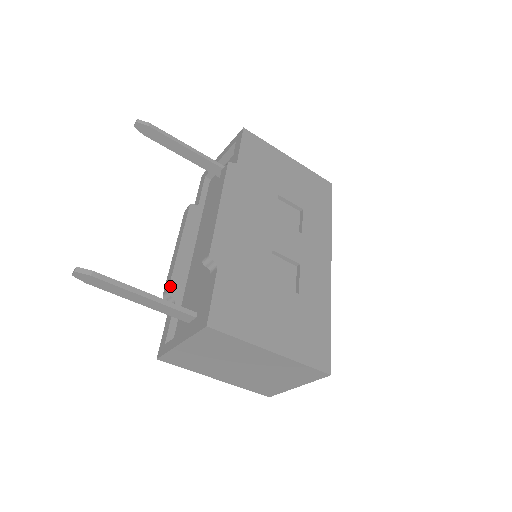
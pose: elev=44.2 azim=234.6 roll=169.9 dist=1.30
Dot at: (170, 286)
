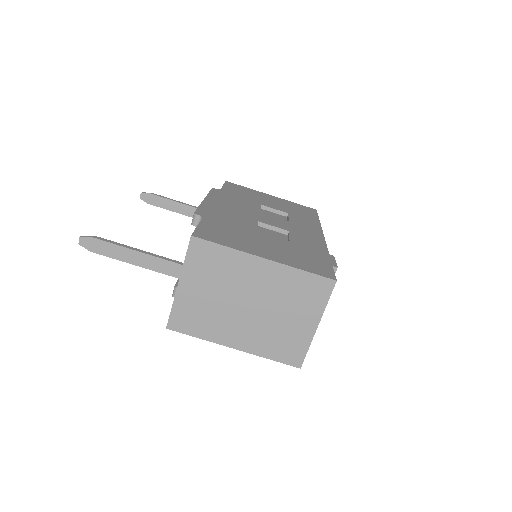
Dot at: (177, 283)
